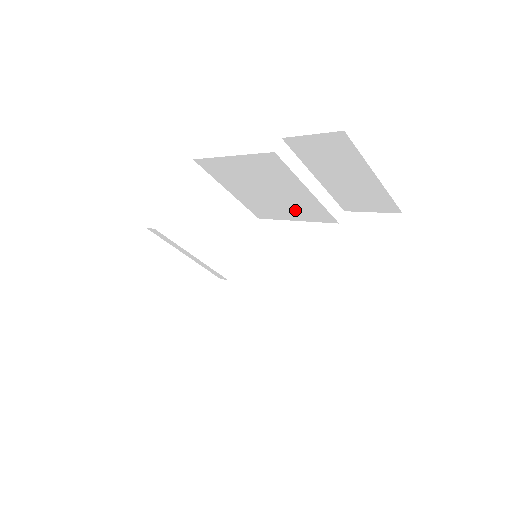
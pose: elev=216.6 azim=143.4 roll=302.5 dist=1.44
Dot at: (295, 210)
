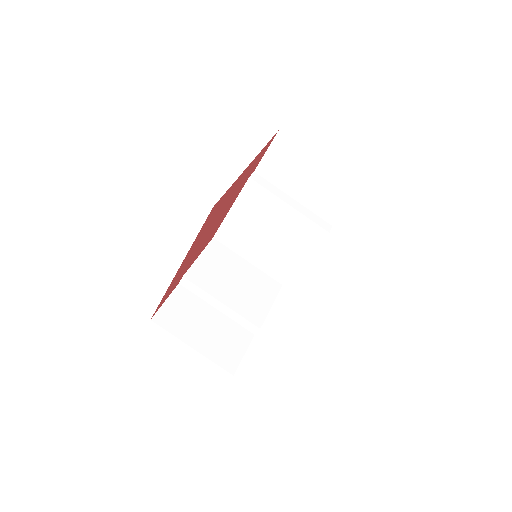
Dot at: (296, 244)
